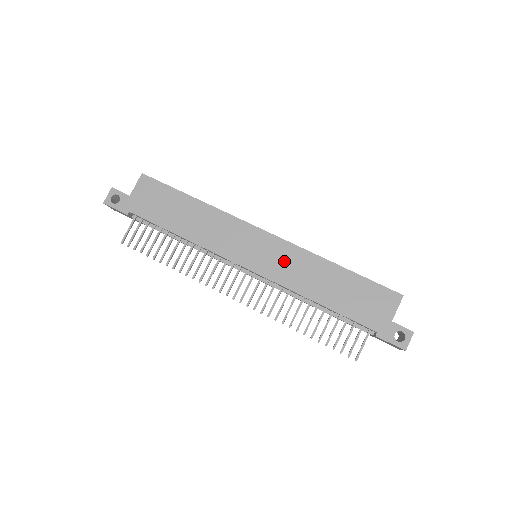
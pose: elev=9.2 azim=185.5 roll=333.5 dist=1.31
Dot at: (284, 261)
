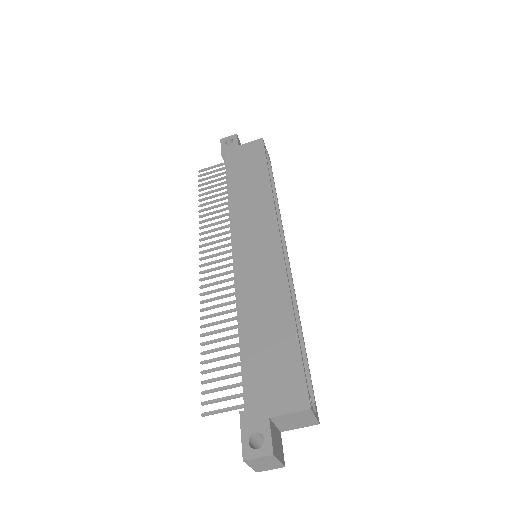
Dot at: (262, 272)
